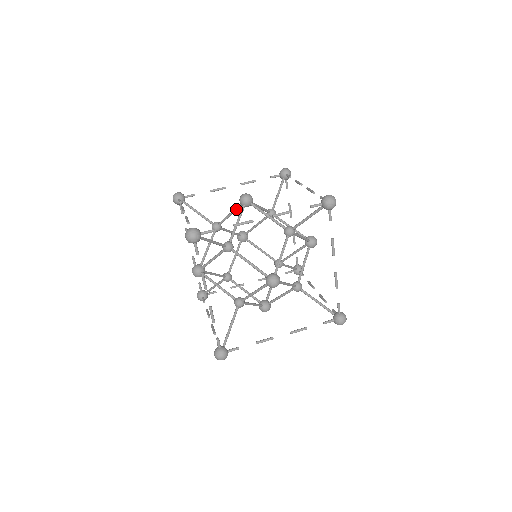
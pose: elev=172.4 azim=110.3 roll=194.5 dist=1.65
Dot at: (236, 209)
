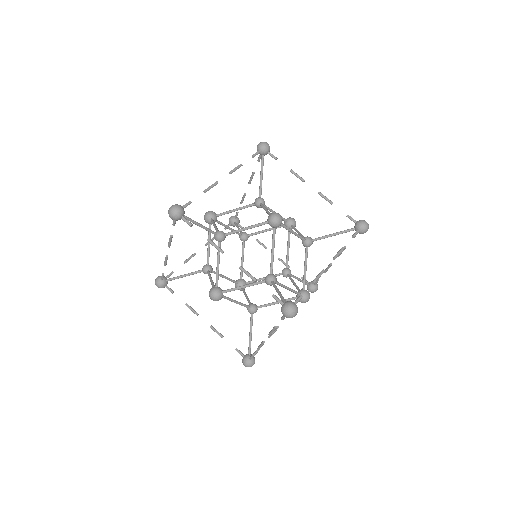
Dot at: (258, 226)
